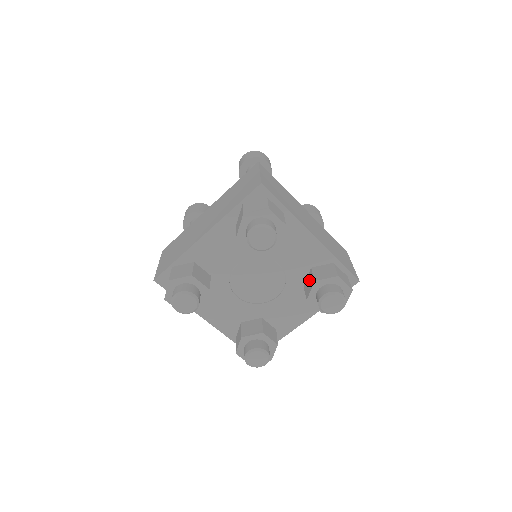
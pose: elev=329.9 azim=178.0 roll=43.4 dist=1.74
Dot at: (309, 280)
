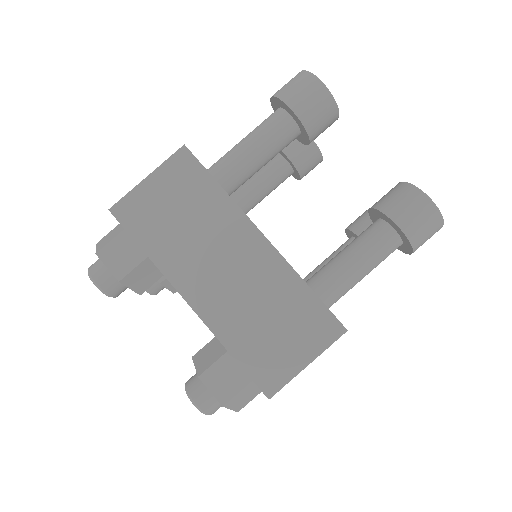
Dot at: occluded
